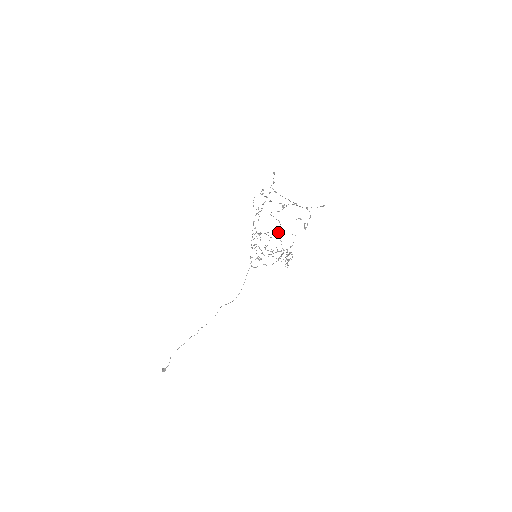
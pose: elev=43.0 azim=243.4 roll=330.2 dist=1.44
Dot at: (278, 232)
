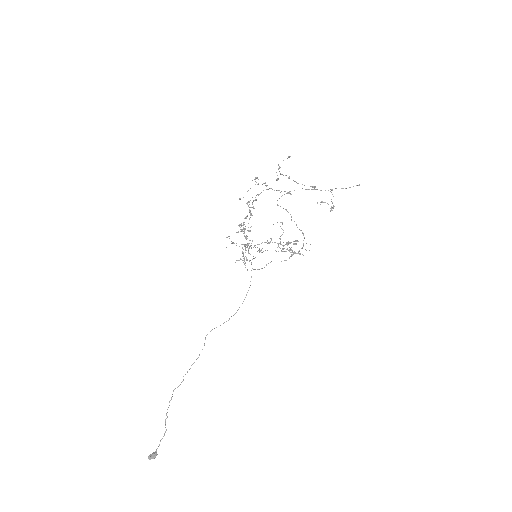
Dot at: occluded
